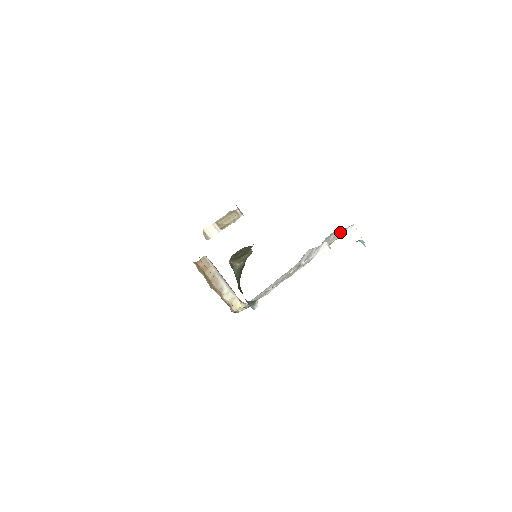
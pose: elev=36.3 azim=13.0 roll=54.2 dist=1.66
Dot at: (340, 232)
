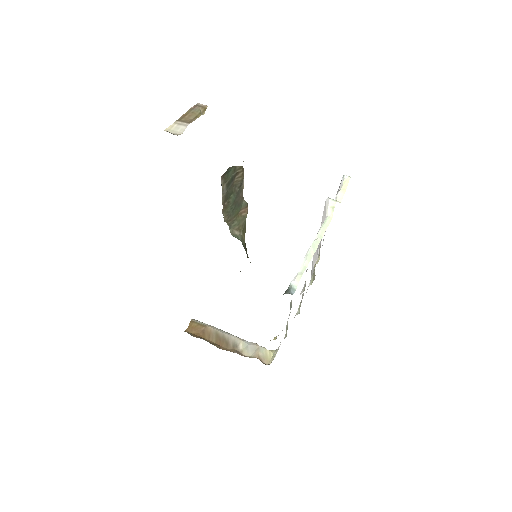
Dot at: occluded
